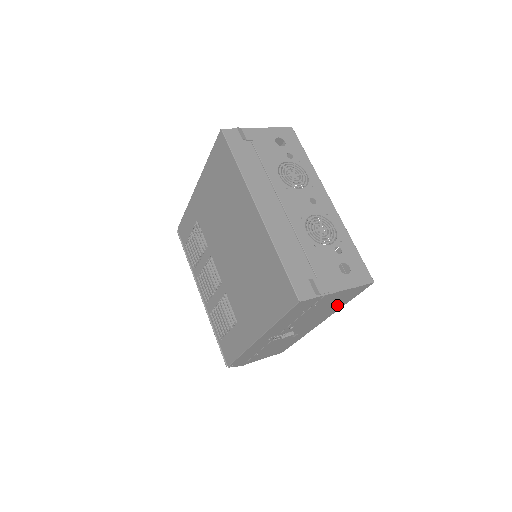
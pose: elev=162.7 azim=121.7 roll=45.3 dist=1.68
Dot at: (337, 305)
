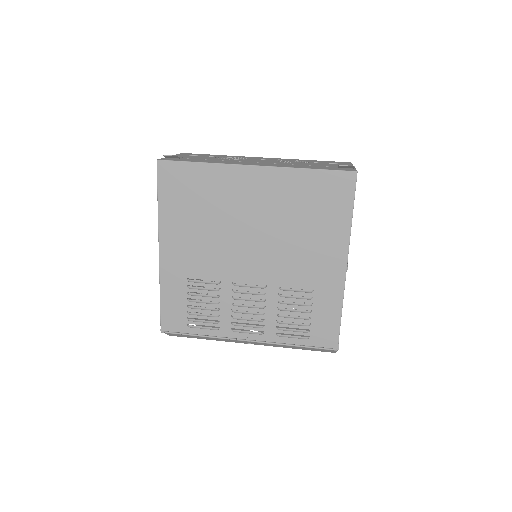
Dot at: occluded
